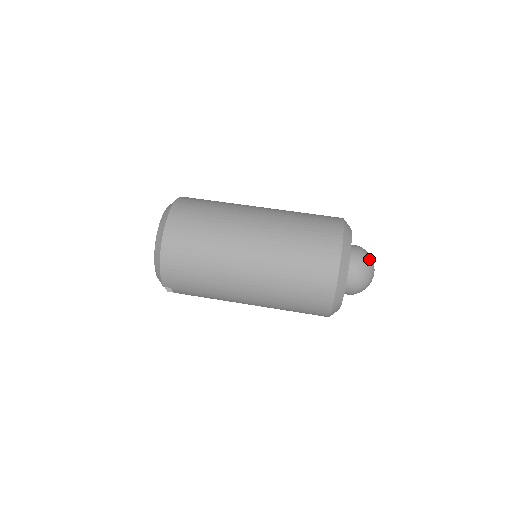
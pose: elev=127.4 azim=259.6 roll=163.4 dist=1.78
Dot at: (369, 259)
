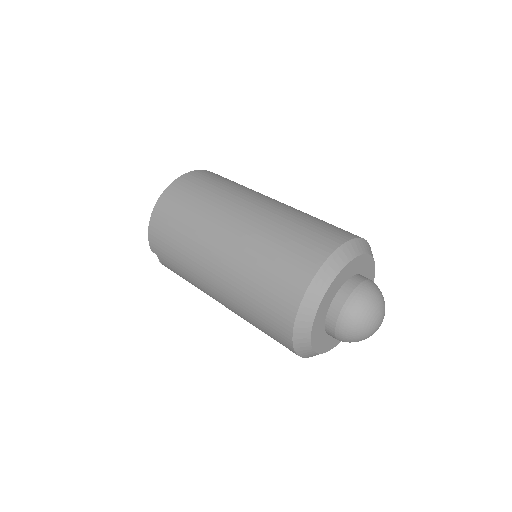
Dot at: (373, 298)
